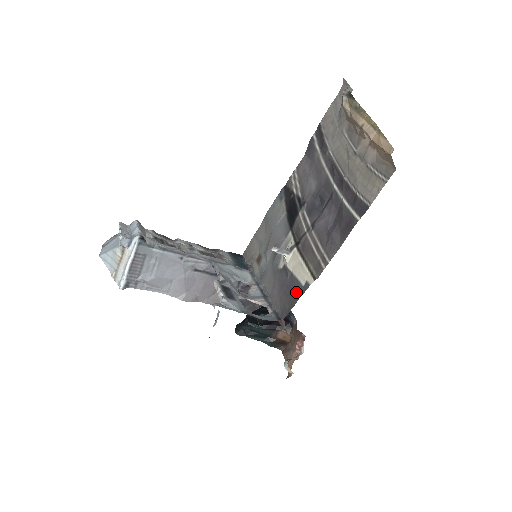
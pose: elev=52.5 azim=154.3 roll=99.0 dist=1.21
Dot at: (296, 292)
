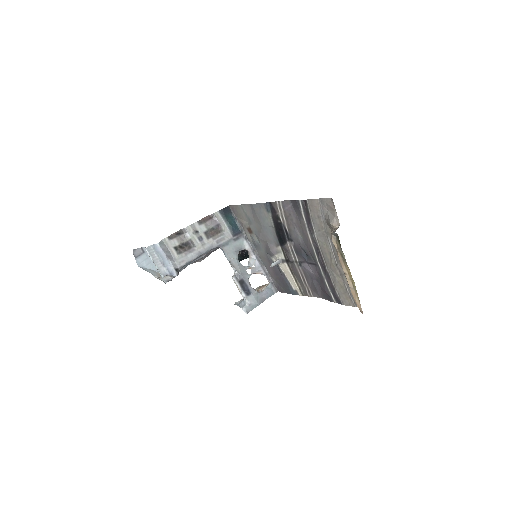
Dot at: (289, 289)
